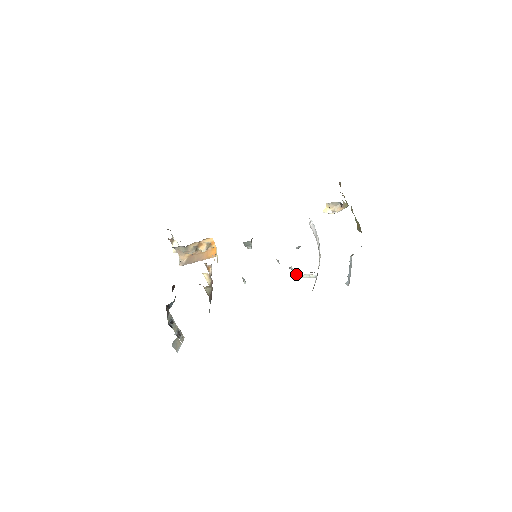
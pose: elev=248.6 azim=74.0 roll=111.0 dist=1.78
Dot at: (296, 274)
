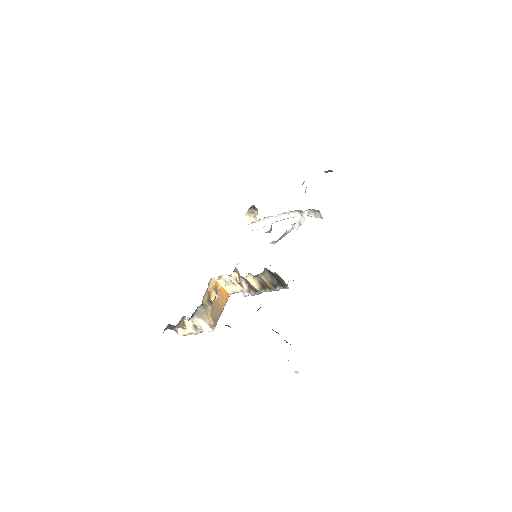
Dot at: (296, 223)
